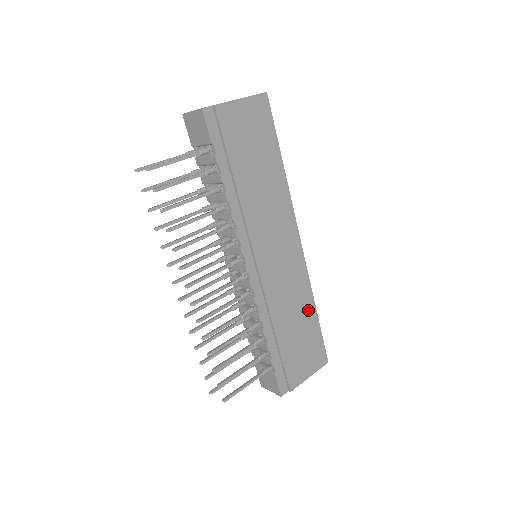
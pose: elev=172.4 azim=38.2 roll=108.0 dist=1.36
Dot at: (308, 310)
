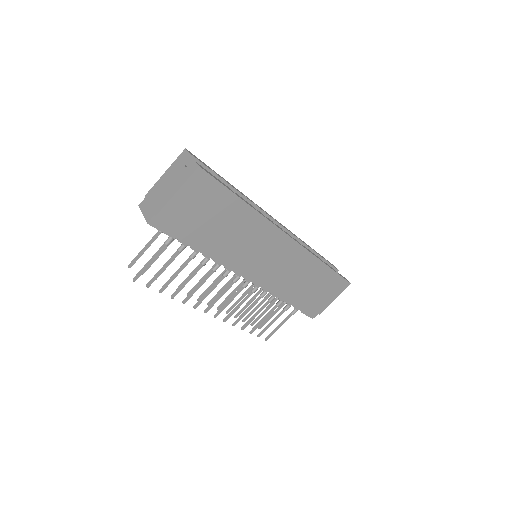
Dot at: (317, 269)
